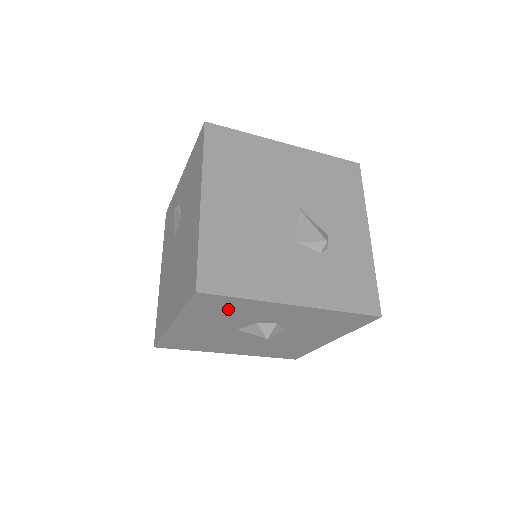
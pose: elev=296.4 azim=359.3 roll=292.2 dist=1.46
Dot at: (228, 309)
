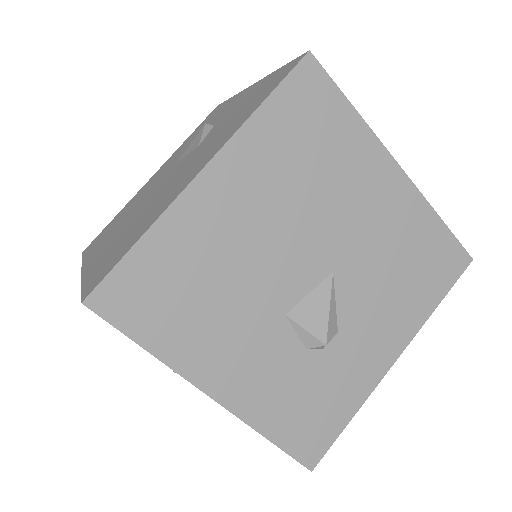
Dot at: occluded
